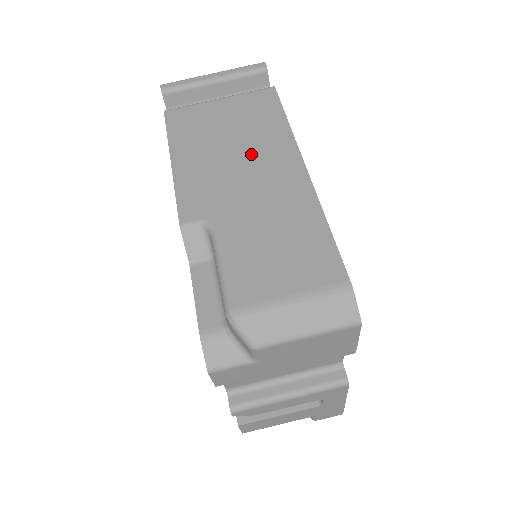
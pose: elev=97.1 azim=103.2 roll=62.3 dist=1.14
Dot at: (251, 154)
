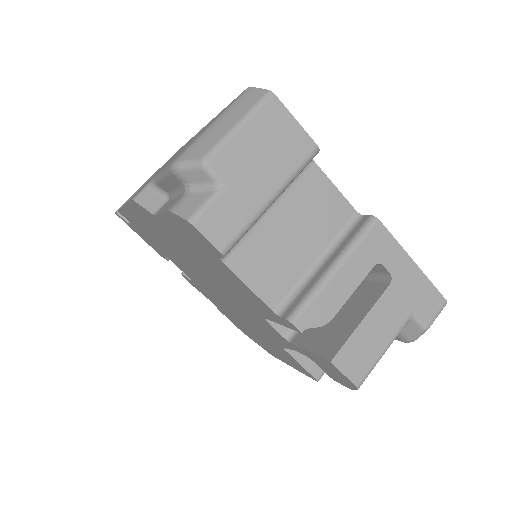
Dot at: occluded
